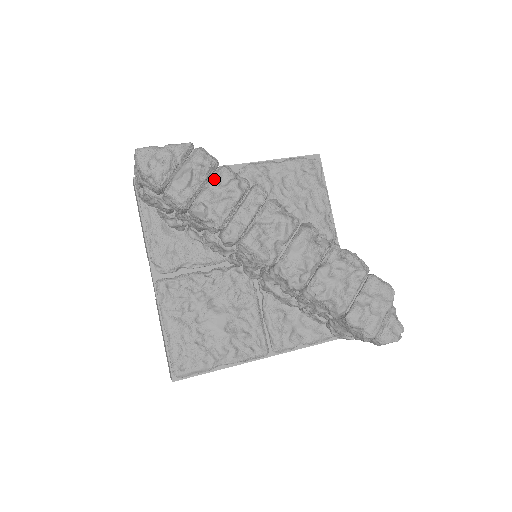
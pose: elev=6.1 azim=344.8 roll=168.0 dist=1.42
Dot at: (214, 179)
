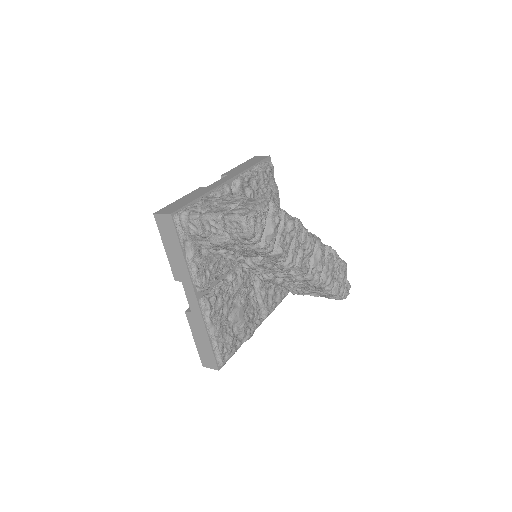
Dot at: (282, 224)
